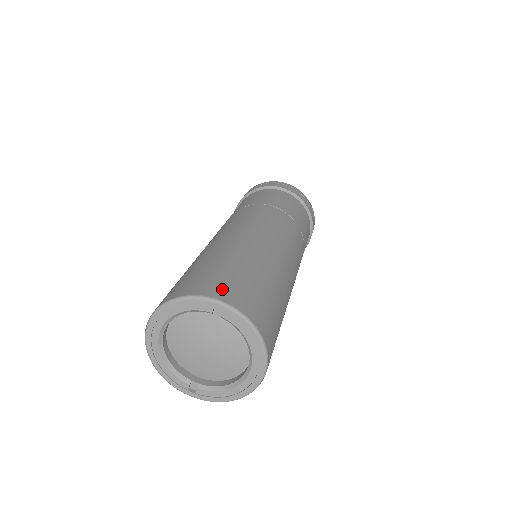
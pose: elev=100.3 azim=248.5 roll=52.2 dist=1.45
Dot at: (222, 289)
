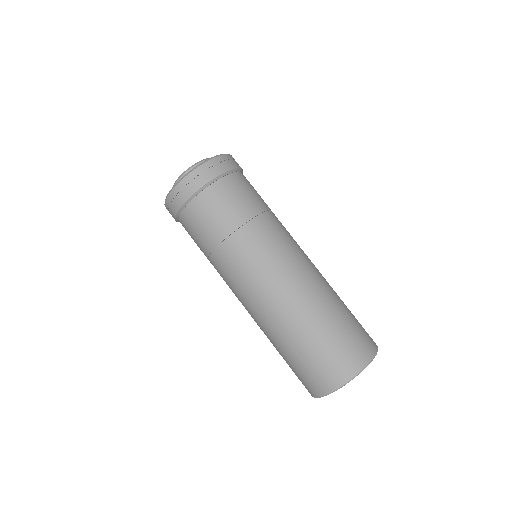
Dot at: (343, 369)
